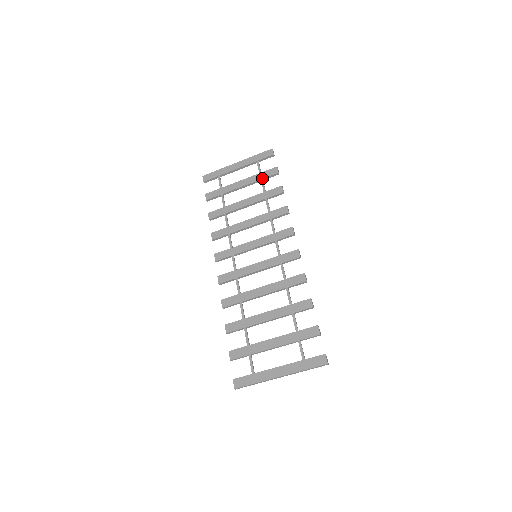
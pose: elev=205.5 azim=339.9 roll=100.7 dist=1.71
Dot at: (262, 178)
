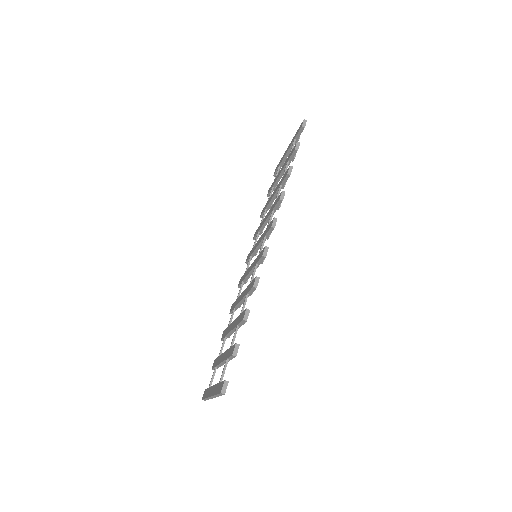
Dot at: (287, 160)
